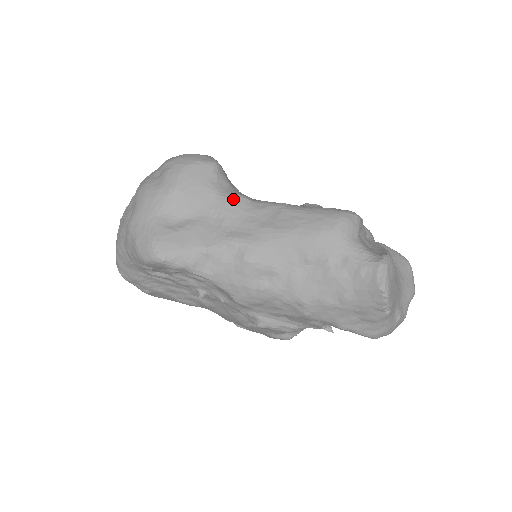
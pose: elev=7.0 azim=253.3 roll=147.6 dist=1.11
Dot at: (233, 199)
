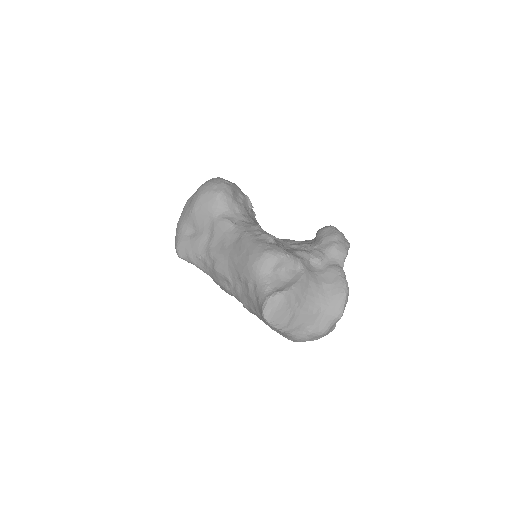
Dot at: (221, 223)
